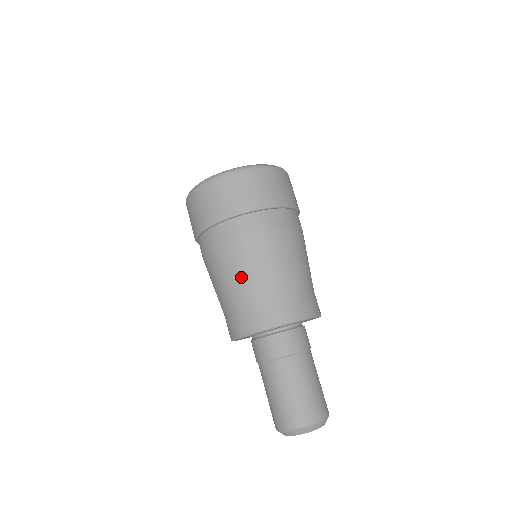
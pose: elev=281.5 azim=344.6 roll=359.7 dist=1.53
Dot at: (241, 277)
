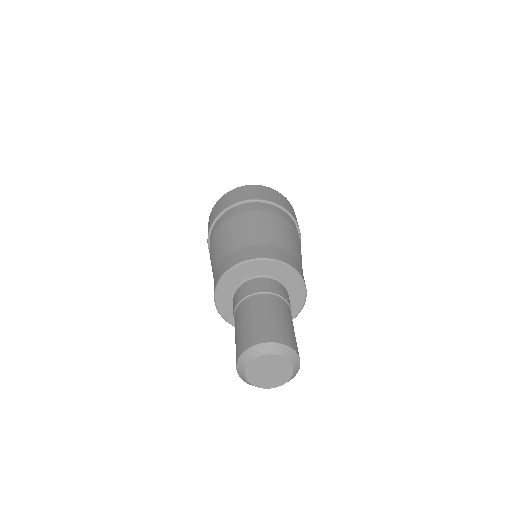
Dot at: (212, 263)
